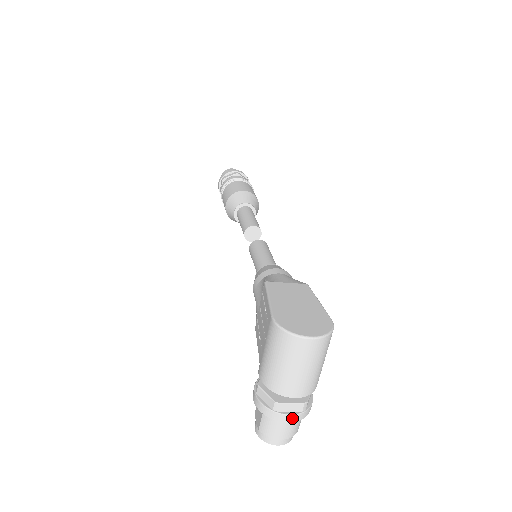
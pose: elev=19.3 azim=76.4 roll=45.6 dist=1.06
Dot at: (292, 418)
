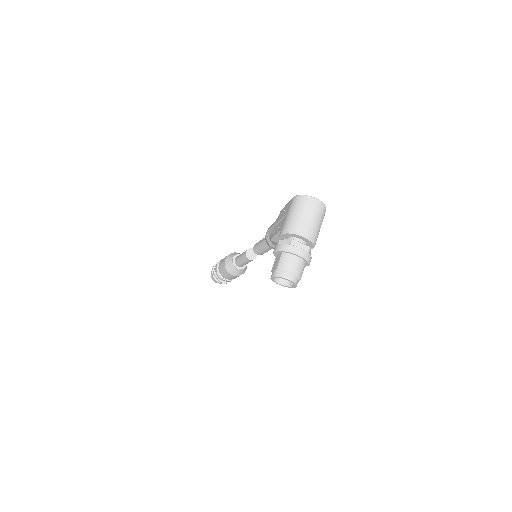
Dot at: (302, 252)
